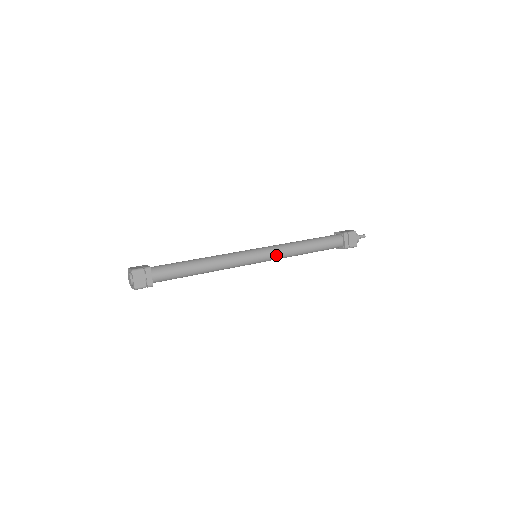
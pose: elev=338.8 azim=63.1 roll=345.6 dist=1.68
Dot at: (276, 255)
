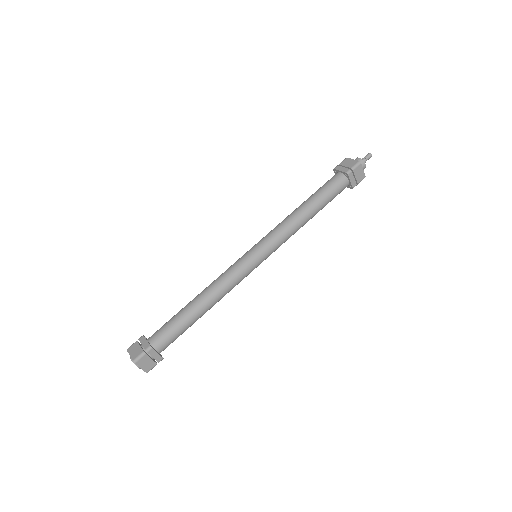
Dot at: (278, 245)
